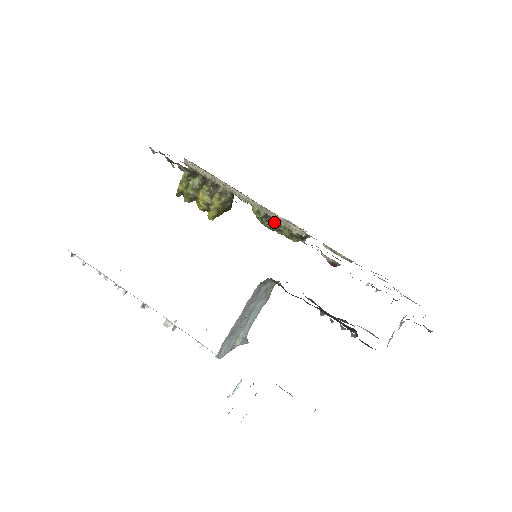
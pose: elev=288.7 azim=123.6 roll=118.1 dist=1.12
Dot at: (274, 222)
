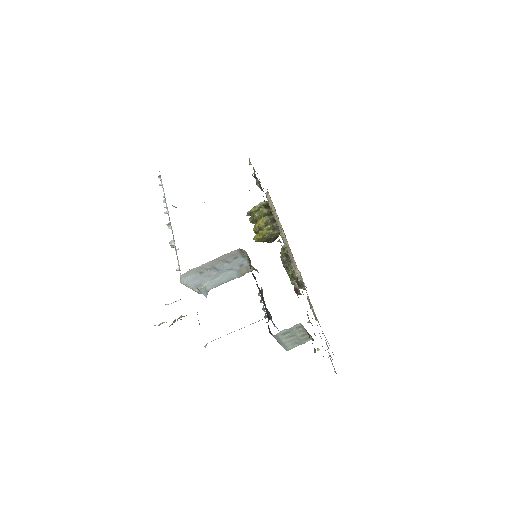
Dot at: (288, 260)
